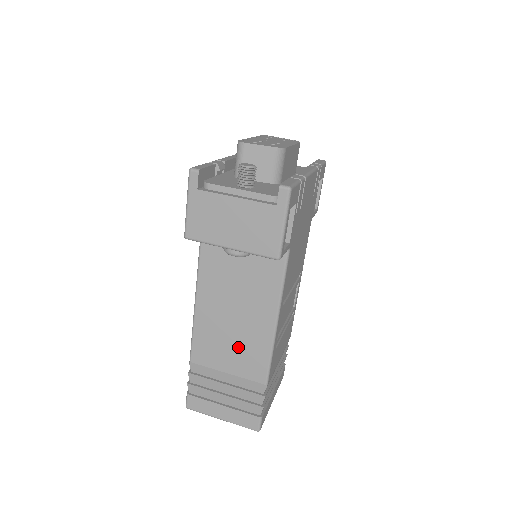
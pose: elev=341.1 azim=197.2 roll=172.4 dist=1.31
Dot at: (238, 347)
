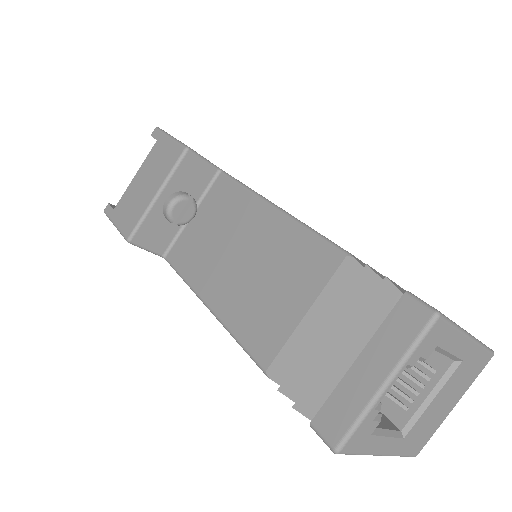
Dot at: (279, 275)
